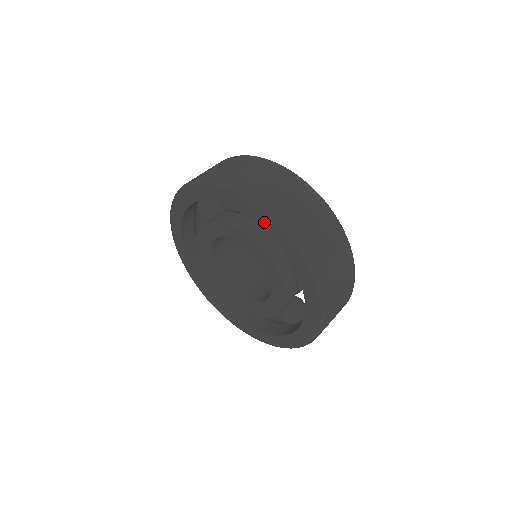
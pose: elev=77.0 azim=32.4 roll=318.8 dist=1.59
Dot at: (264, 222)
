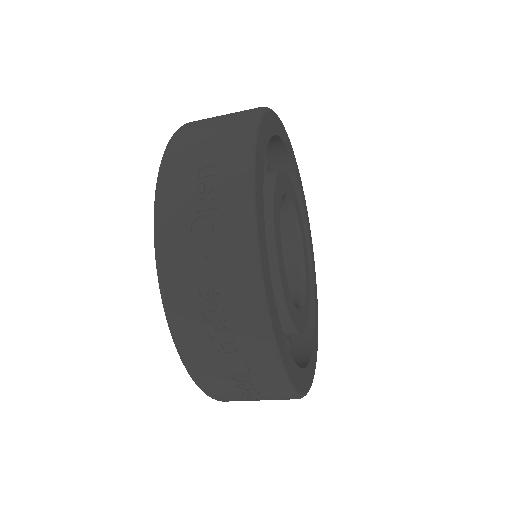
Dot at: occluded
